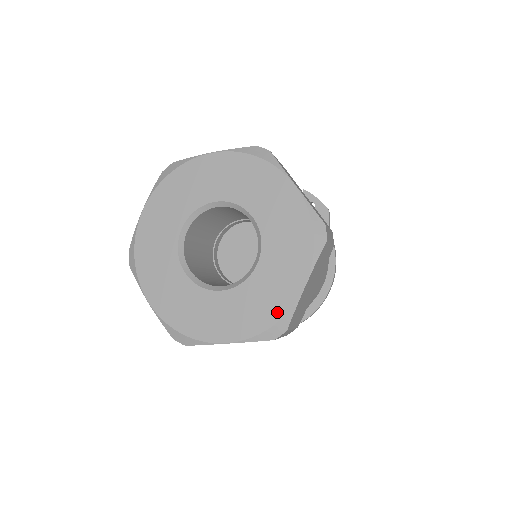
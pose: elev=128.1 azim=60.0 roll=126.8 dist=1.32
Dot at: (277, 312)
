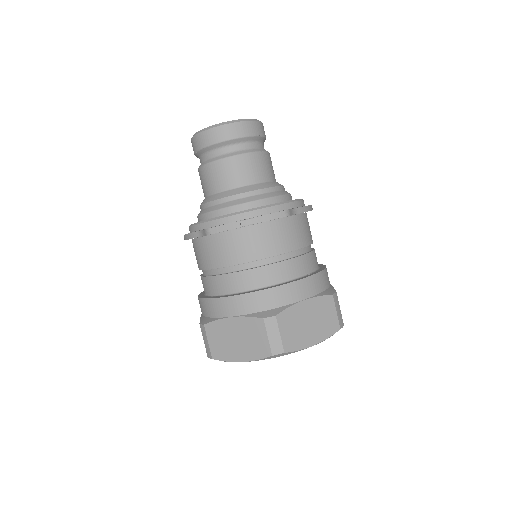
Dot at: occluded
